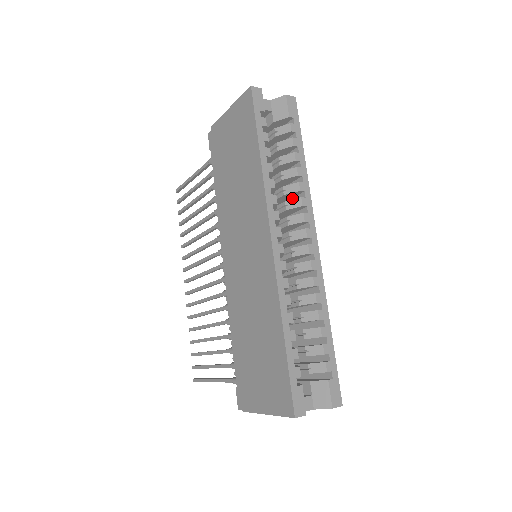
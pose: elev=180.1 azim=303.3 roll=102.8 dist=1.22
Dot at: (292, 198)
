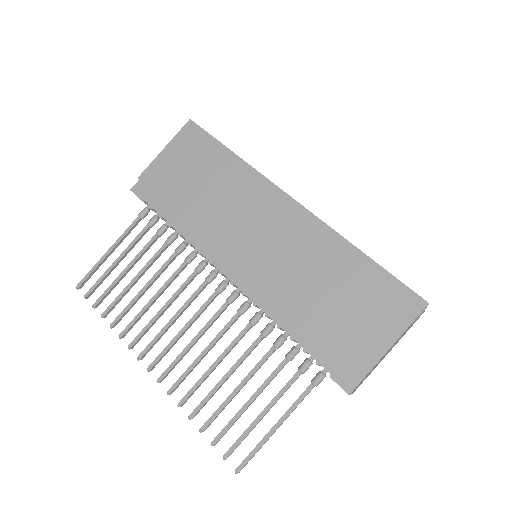
Dot at: occluded
